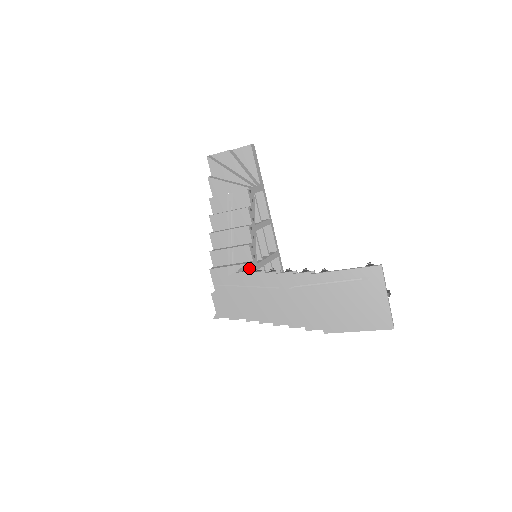
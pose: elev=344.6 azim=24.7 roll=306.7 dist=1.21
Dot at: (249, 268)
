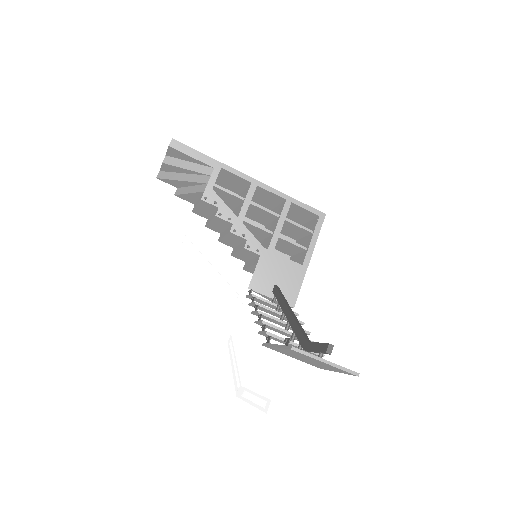
Dot at: (251, 288)
